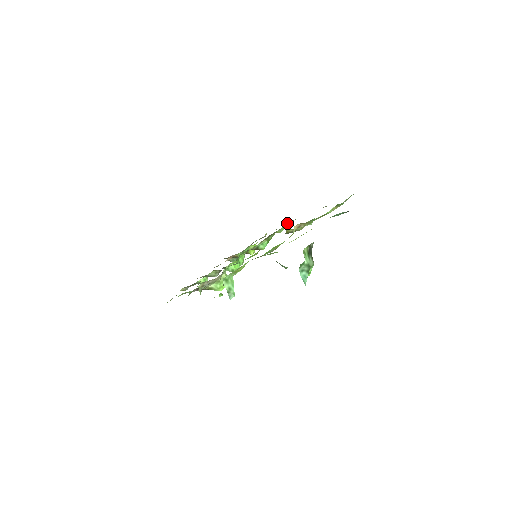
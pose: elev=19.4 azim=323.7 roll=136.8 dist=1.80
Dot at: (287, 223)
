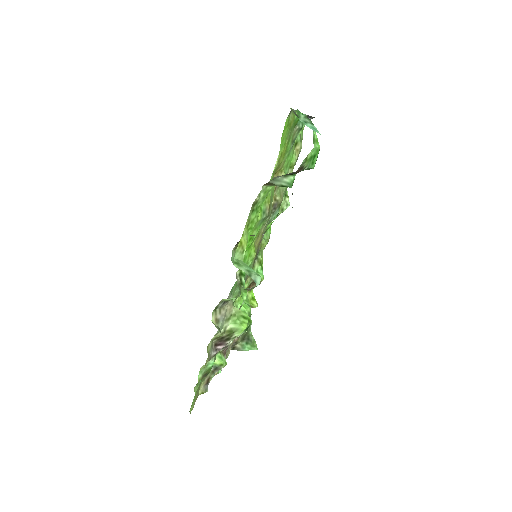
Dot at: occluded
